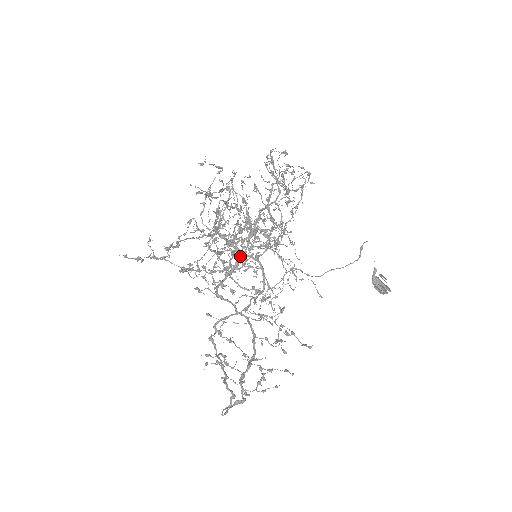
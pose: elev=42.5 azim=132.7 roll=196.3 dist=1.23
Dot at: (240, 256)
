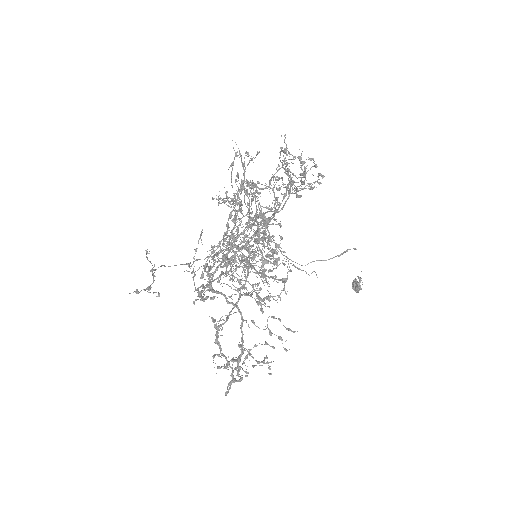
Dot at: (249, 266)
